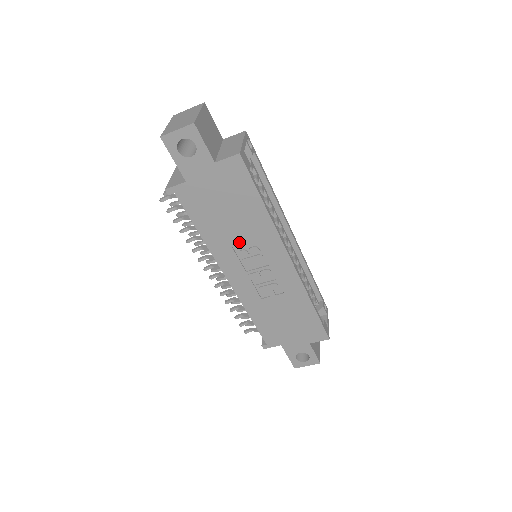
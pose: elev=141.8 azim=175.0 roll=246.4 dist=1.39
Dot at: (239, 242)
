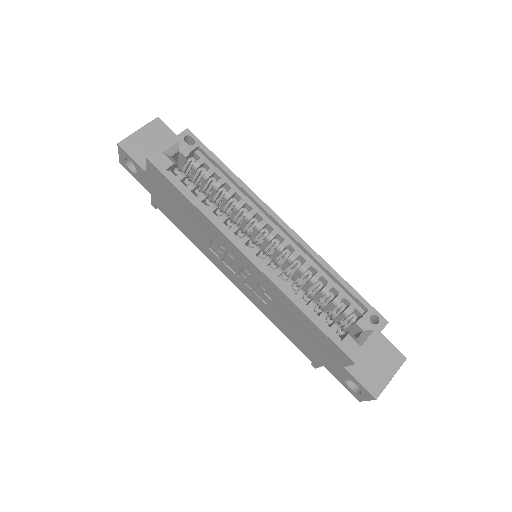
Dot at: (209, 243)
